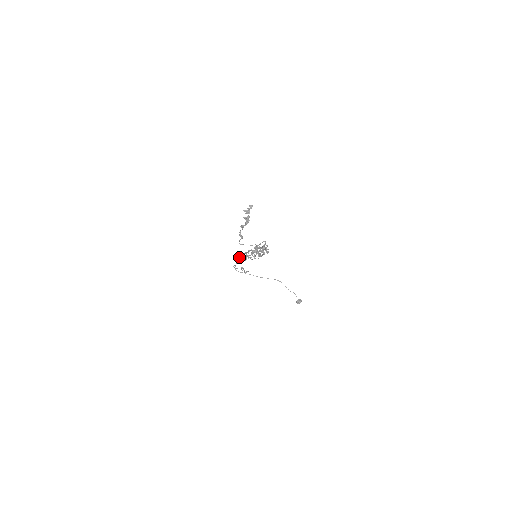
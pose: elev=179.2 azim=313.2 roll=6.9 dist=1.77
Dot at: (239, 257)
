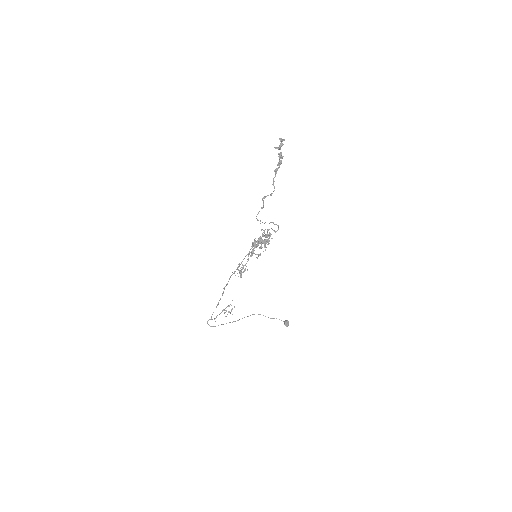
Dot at: (226, 285)
